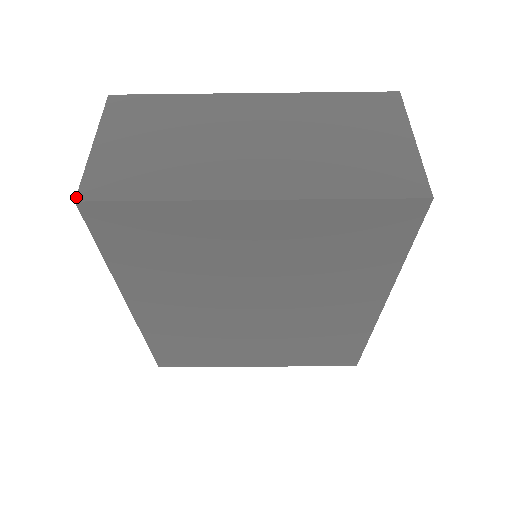
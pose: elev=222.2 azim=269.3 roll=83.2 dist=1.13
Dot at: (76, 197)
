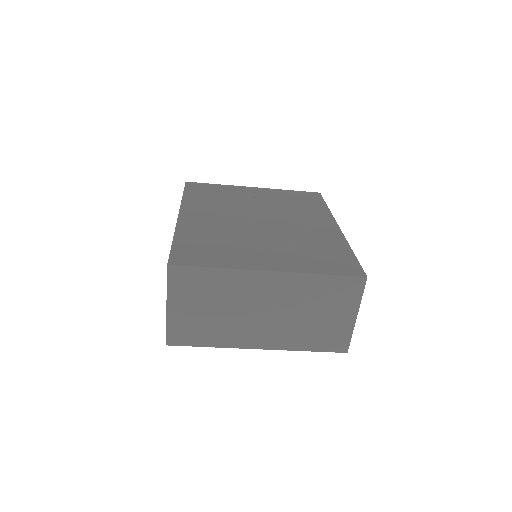
Dot at: (166, 343)
